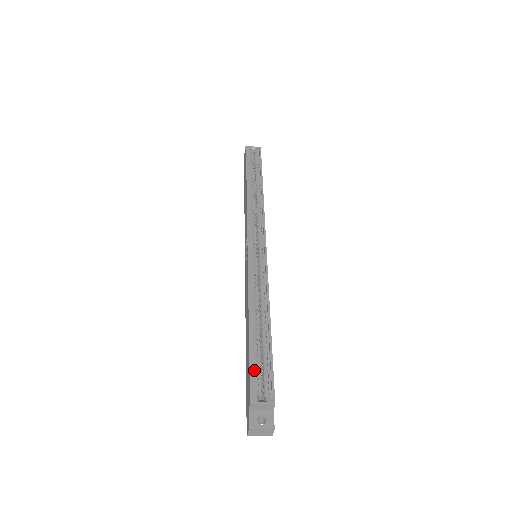
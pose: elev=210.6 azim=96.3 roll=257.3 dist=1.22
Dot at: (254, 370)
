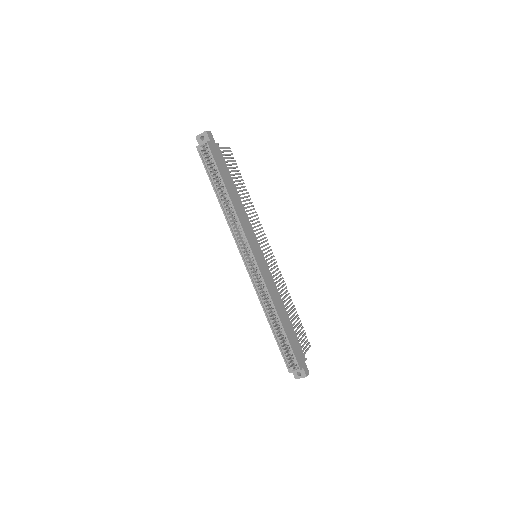
Dot at: (285, 350)
